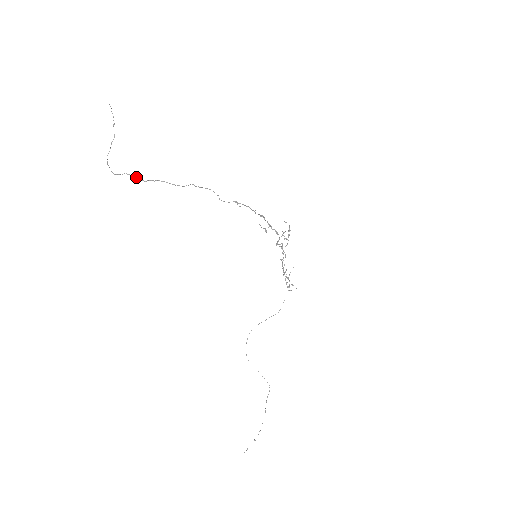
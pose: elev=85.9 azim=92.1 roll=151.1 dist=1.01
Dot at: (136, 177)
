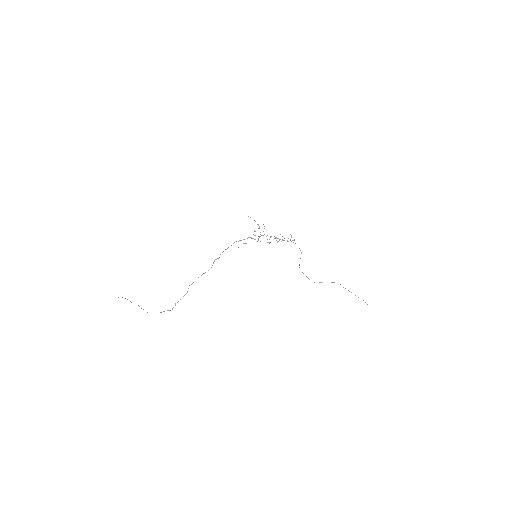
Dot at: occluded
